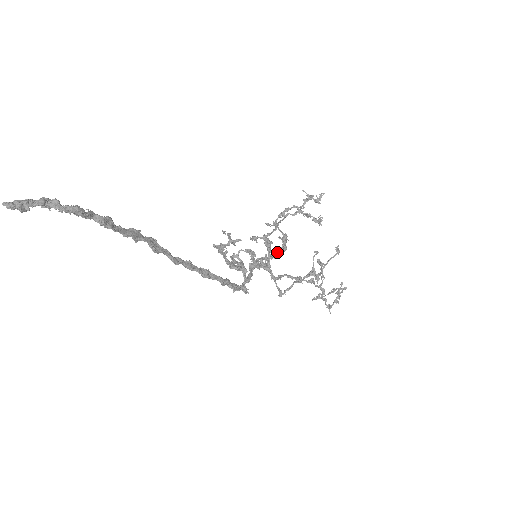
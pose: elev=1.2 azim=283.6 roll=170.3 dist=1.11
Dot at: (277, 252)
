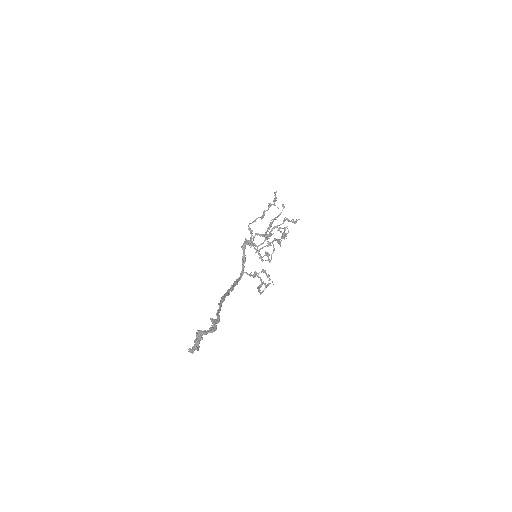
Dot at: (271, 256)
